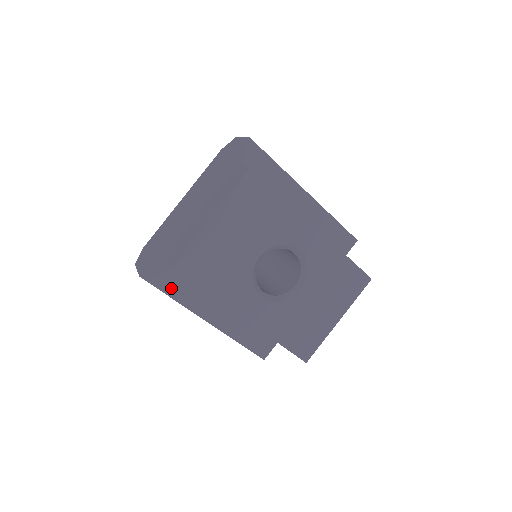
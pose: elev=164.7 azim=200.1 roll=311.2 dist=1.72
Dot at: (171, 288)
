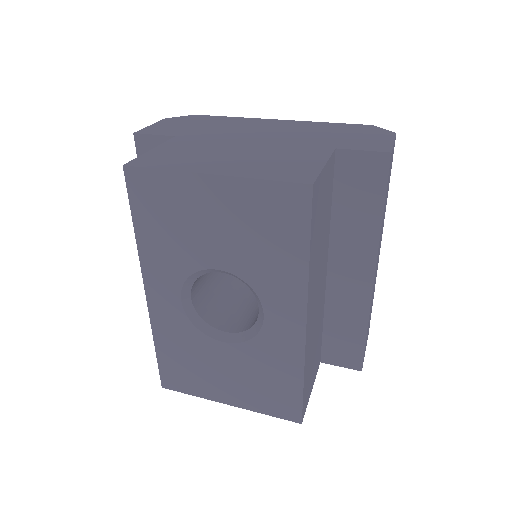
Dot at: occluded
